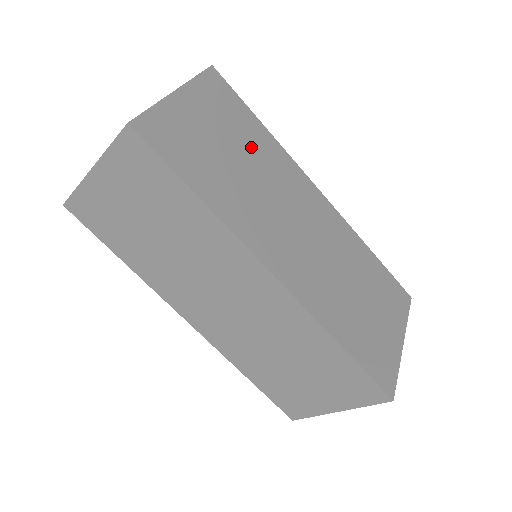
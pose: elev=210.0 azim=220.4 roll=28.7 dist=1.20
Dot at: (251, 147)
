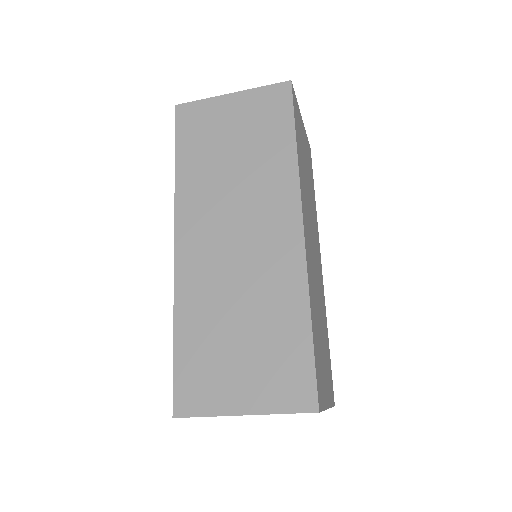
Dot at: (311, 188)
